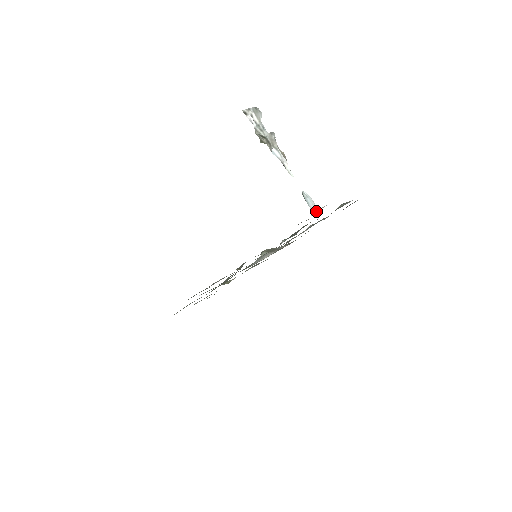
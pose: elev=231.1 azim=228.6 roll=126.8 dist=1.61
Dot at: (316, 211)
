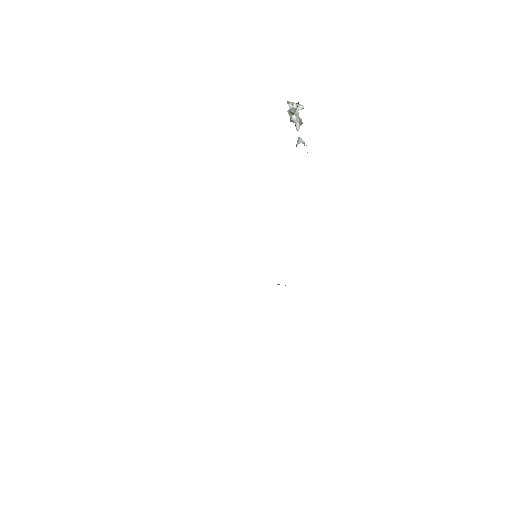
Dot at: (299, 143)
